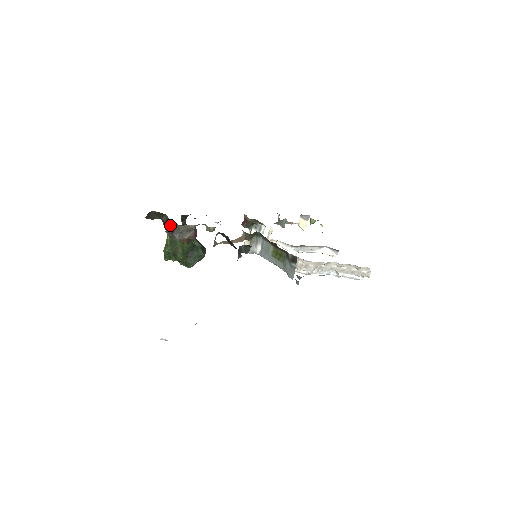
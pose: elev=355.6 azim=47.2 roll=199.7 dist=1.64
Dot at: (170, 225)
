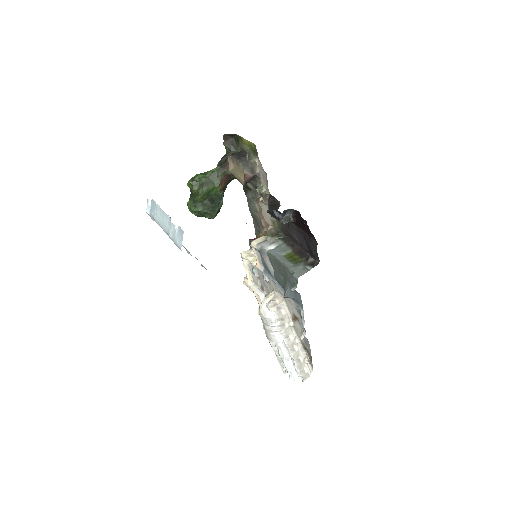
Dot at: (242, 153)
